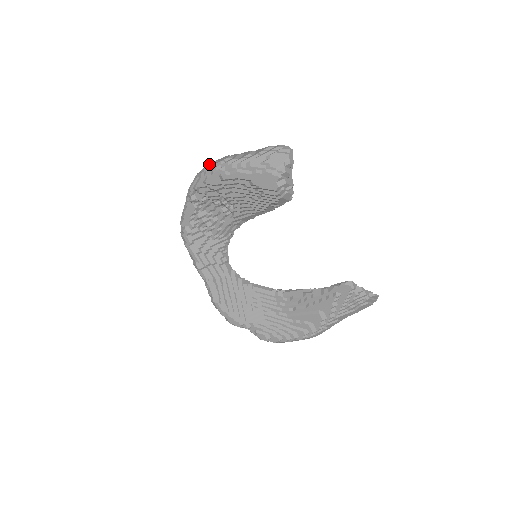
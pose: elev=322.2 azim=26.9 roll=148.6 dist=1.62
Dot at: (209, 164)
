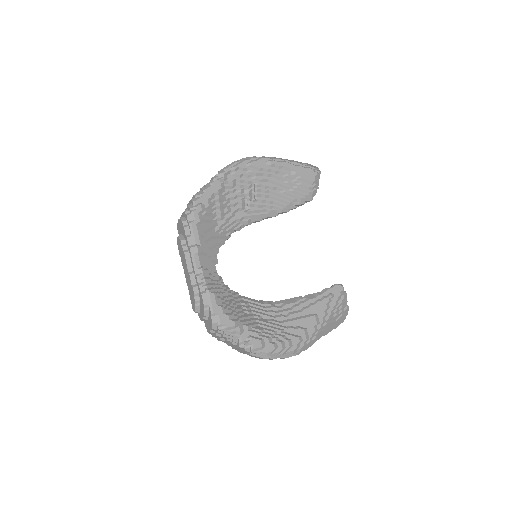
Dot at: occluded
